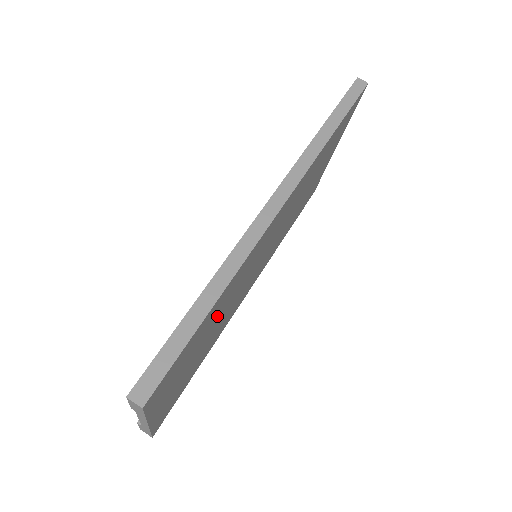
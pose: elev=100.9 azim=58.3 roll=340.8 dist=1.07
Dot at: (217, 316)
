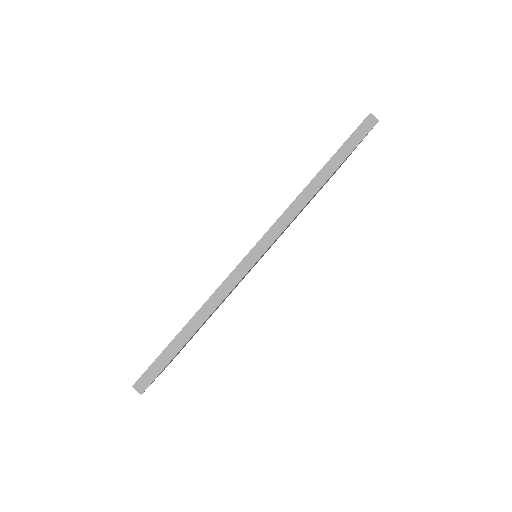
Dot at: occluded
